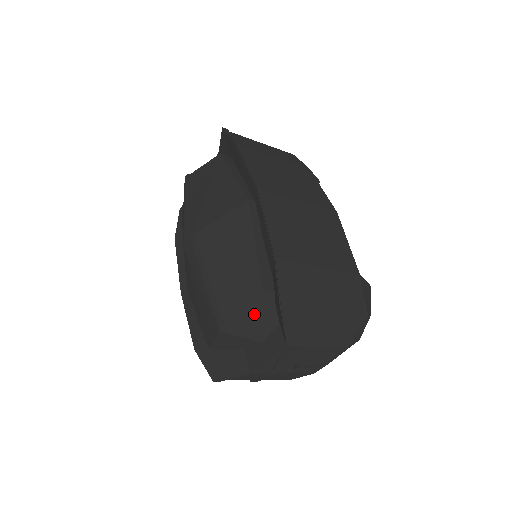
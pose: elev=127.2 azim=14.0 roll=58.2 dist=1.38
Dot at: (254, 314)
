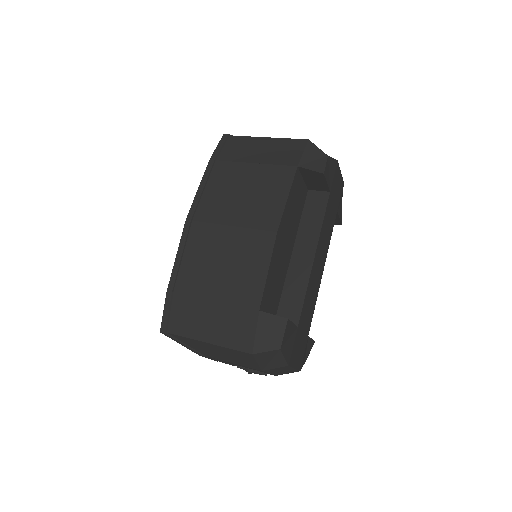
Dot at: occluded
